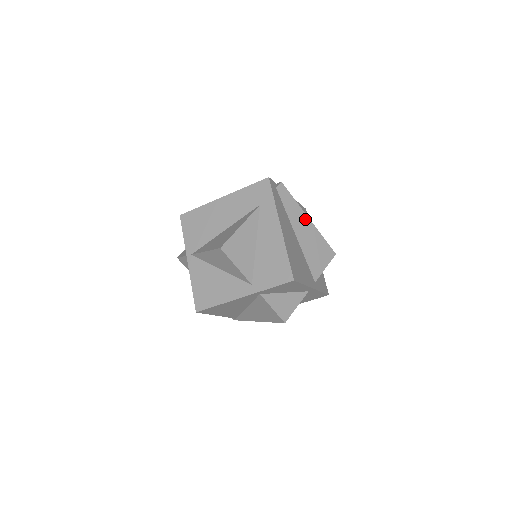
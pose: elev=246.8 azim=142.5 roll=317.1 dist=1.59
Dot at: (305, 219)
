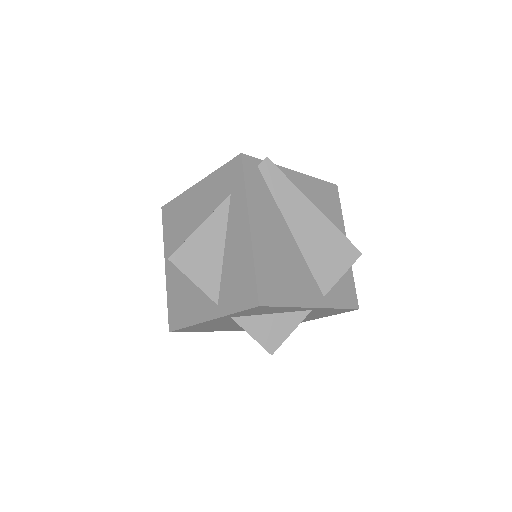
Dot at: (307, 207)
